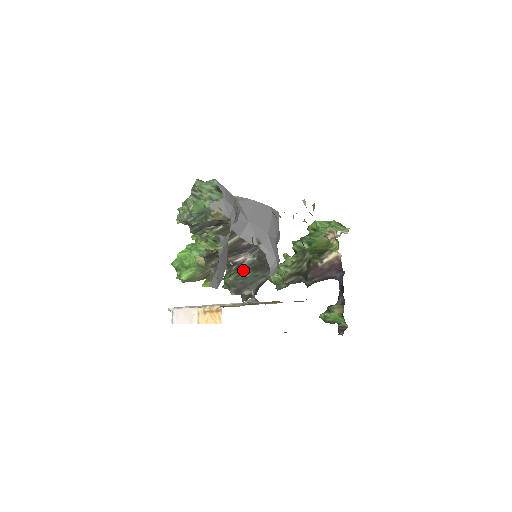
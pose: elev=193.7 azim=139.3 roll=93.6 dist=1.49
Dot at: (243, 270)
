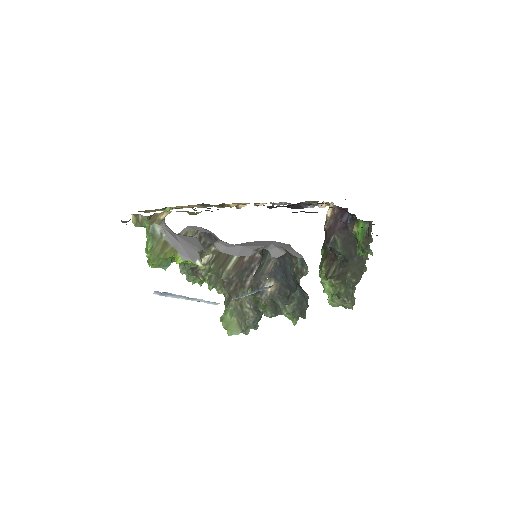
Dot at: occluded
